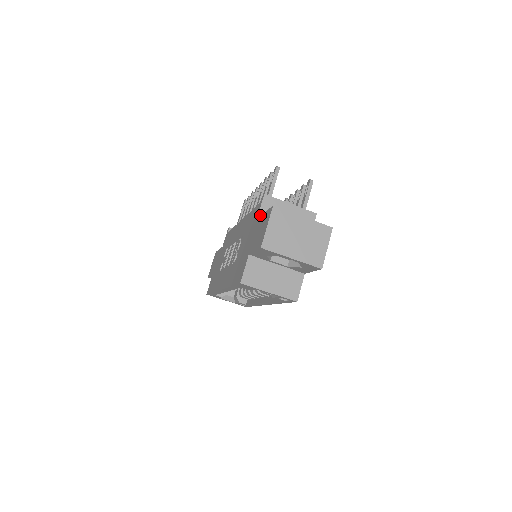
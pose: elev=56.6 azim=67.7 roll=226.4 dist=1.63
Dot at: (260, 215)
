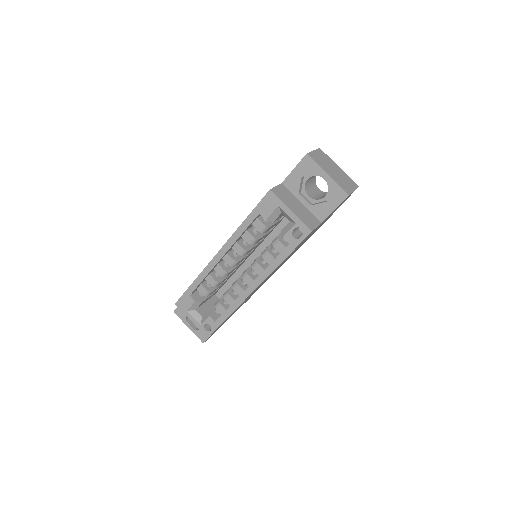
Dot at: occluded
